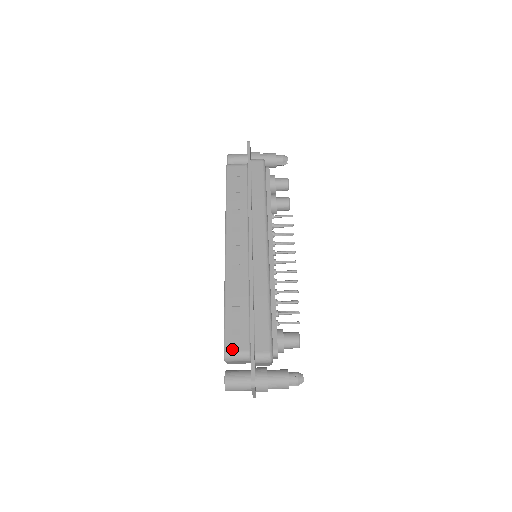
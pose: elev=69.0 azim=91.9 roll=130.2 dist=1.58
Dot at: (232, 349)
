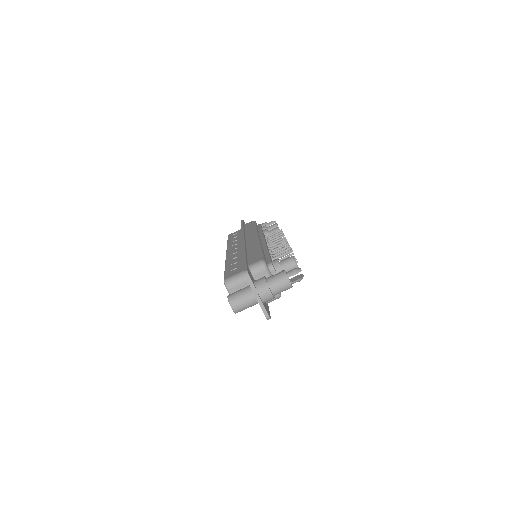
Dot at: (230, 276)
